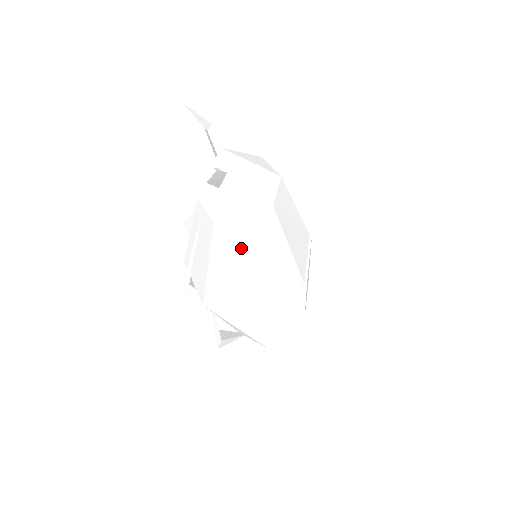
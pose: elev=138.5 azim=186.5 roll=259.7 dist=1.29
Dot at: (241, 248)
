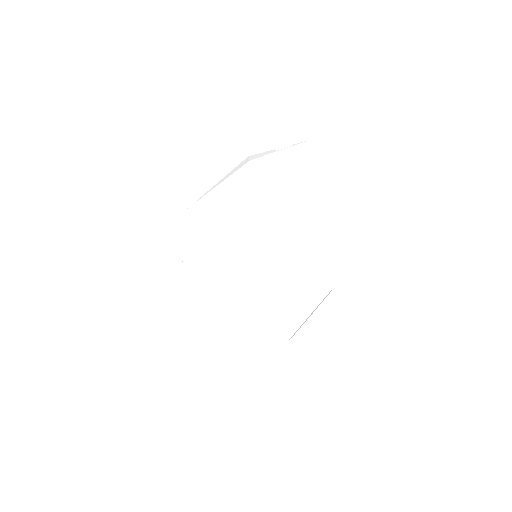
Dot at: occluded
